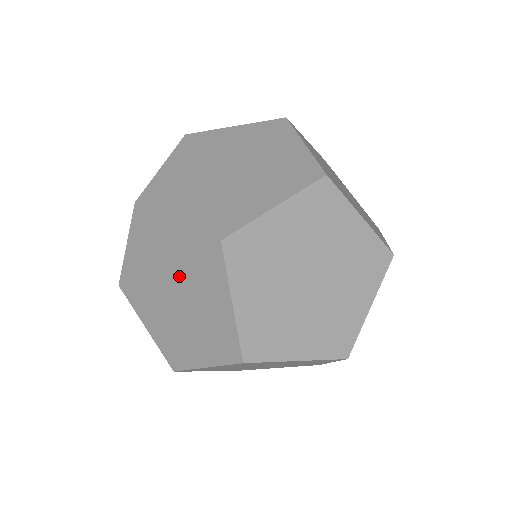
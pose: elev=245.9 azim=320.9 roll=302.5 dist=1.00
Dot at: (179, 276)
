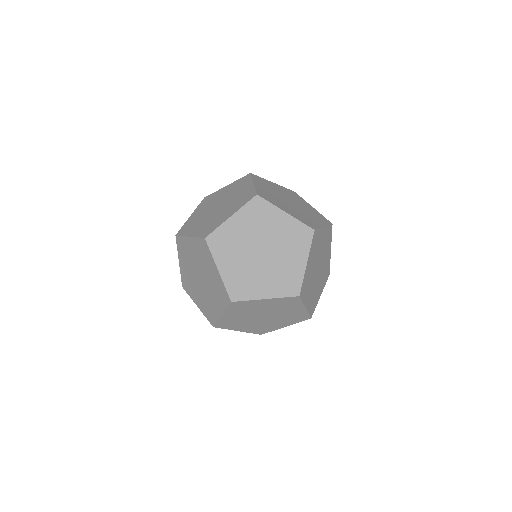
Dot at: occluded
